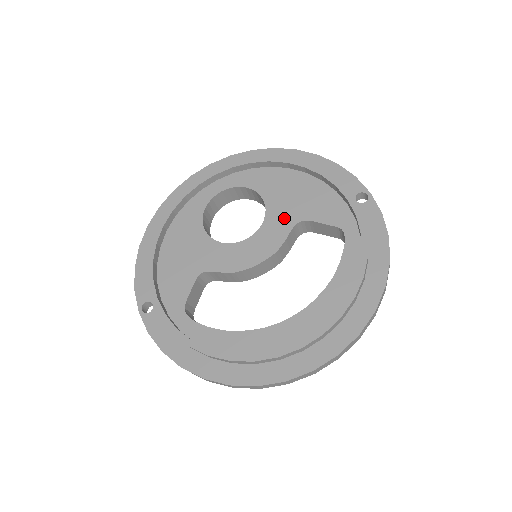
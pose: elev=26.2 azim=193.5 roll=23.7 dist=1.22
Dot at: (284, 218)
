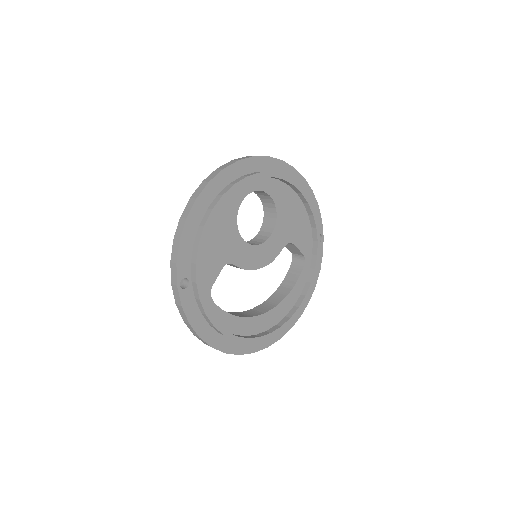
Dot at: (283, 236)
